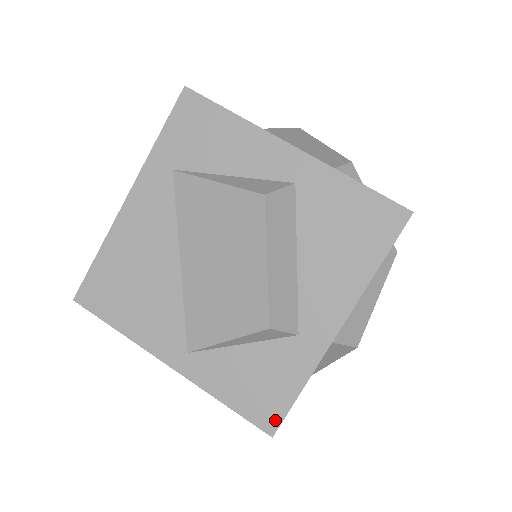
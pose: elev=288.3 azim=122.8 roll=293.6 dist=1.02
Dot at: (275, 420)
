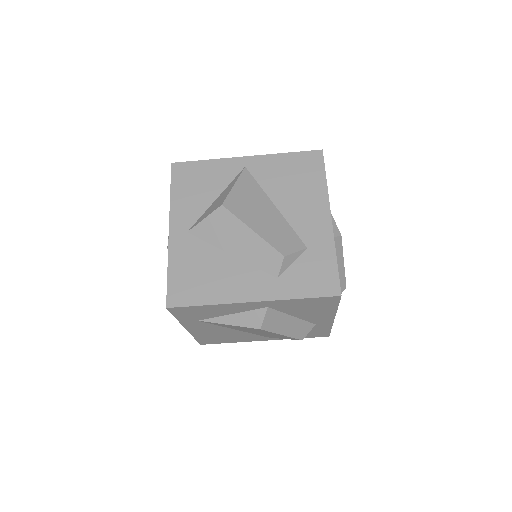
Dot at: (326, 335)
